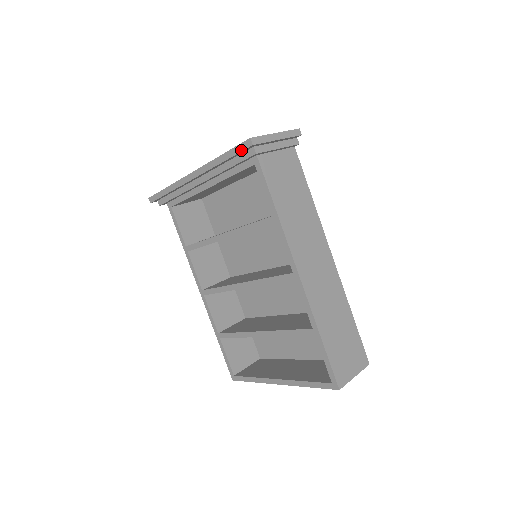
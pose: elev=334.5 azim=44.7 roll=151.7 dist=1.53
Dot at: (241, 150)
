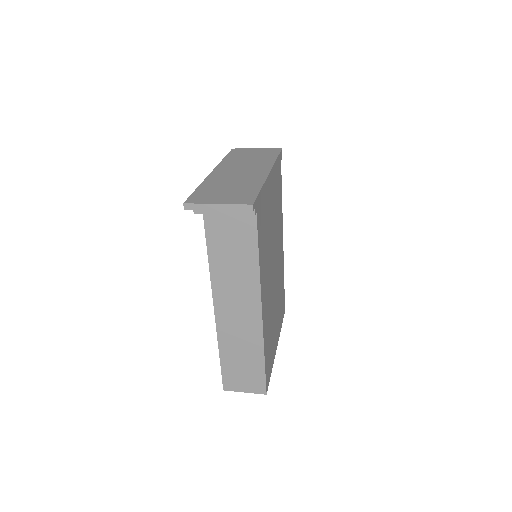
Dot at: occluded
